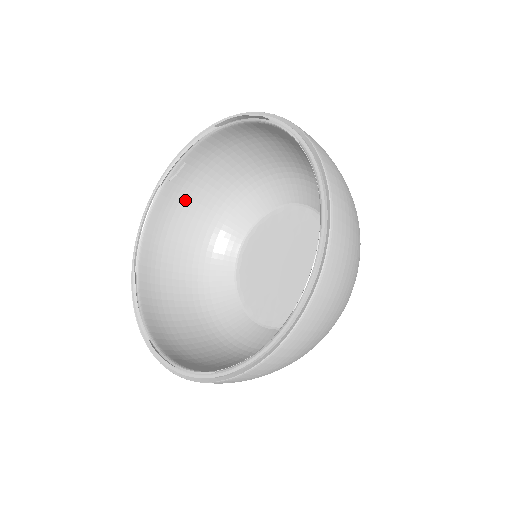
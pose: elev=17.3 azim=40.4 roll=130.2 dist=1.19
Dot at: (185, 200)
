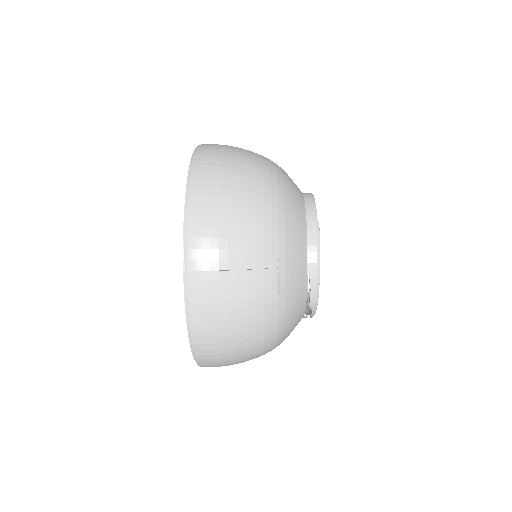
Dot at: occluded
